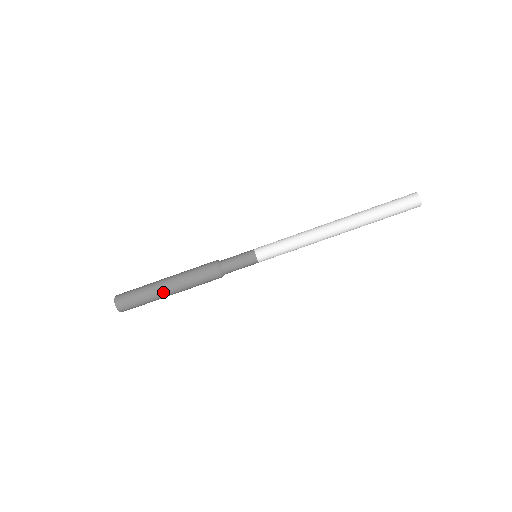
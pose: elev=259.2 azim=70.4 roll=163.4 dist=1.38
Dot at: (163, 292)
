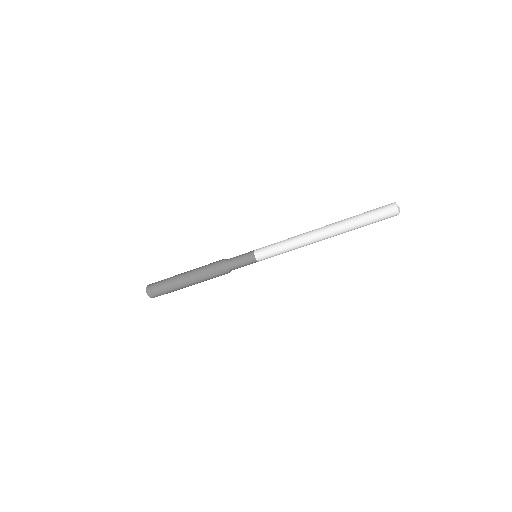
Dot at: (187, 286)
